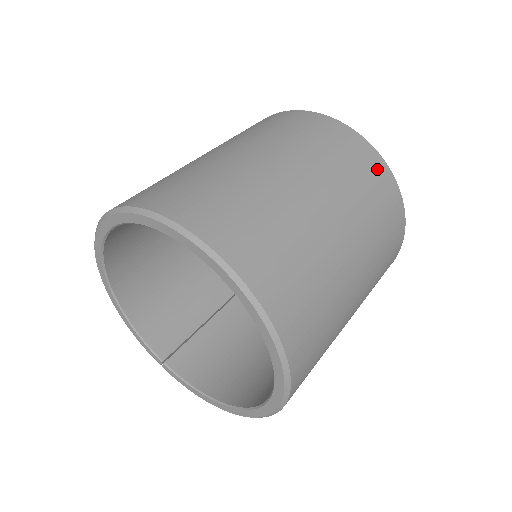
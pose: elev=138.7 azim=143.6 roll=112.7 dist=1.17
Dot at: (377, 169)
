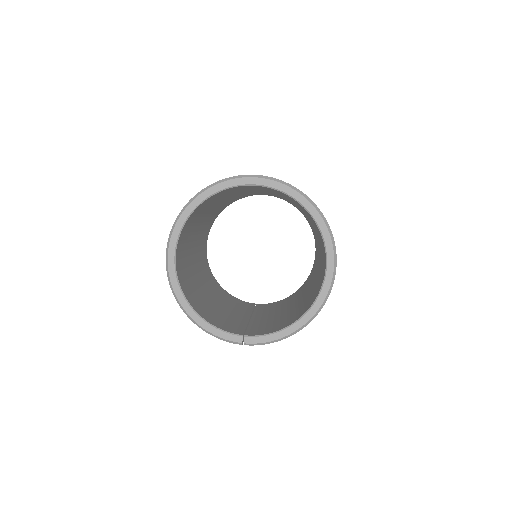
Dot at: occluded
